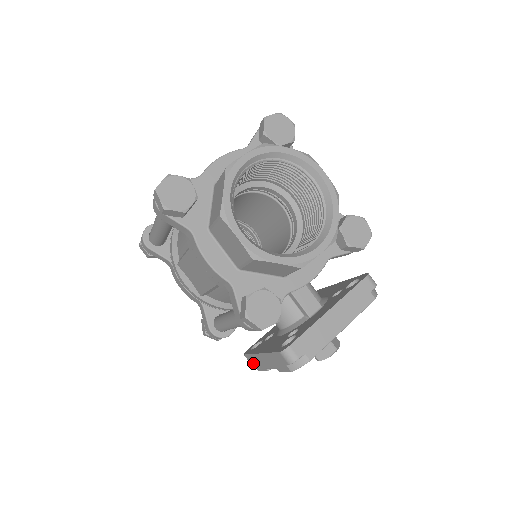
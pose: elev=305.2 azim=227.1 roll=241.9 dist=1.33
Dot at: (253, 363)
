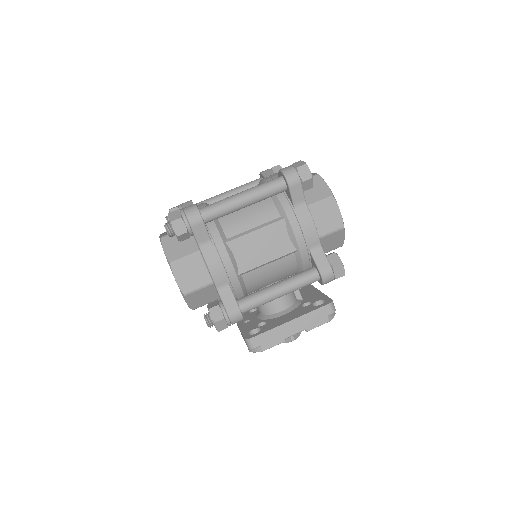
Dot at: (262, 343)
